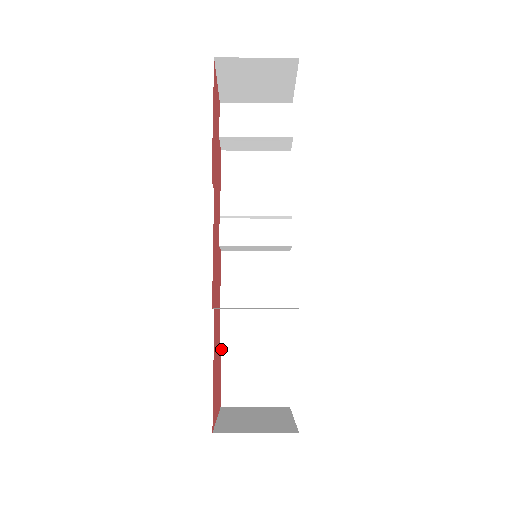
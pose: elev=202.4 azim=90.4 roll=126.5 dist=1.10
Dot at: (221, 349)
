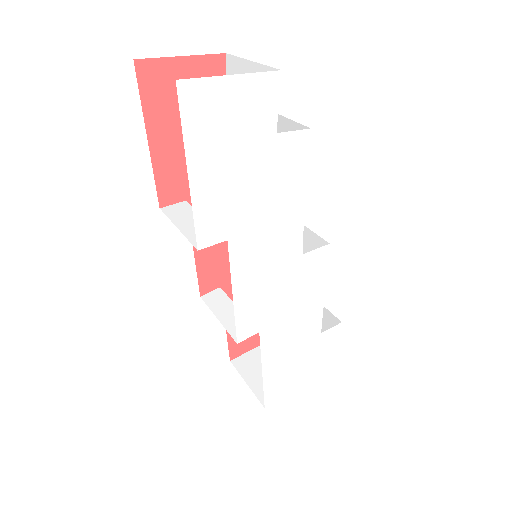
Dot at: occluded
